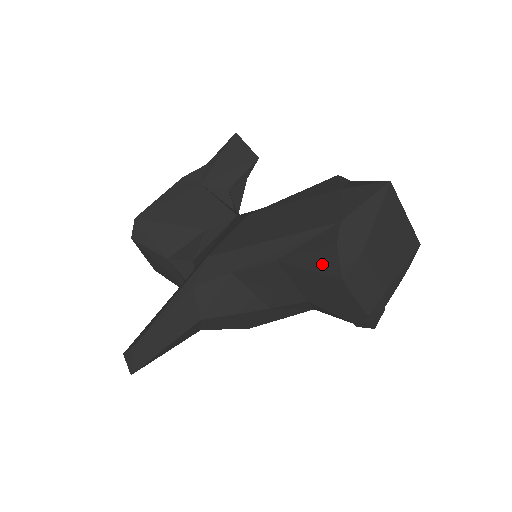
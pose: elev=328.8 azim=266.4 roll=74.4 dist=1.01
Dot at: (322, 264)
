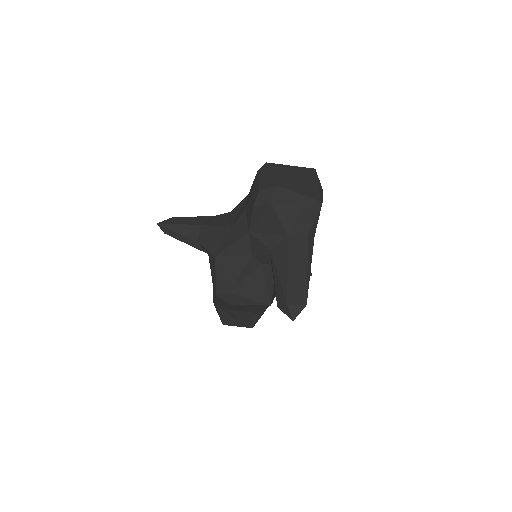
Dot at: occluded
